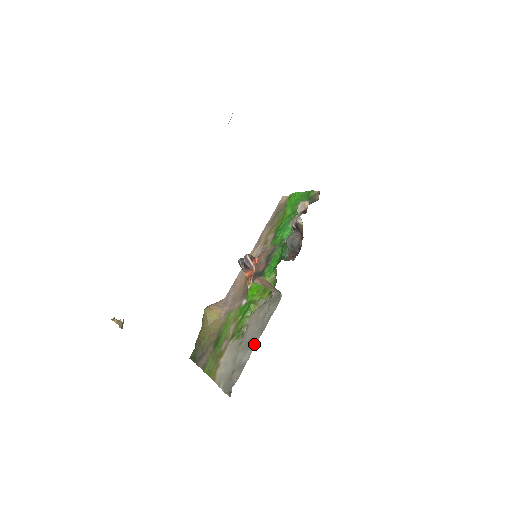
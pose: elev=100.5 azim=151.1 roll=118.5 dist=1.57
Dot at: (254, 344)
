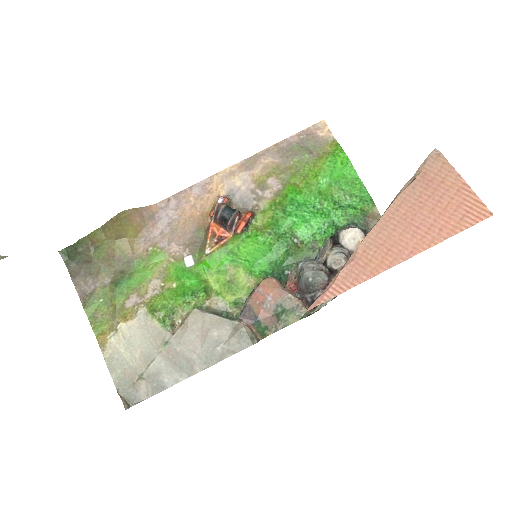
Dot at: (189, 373)
